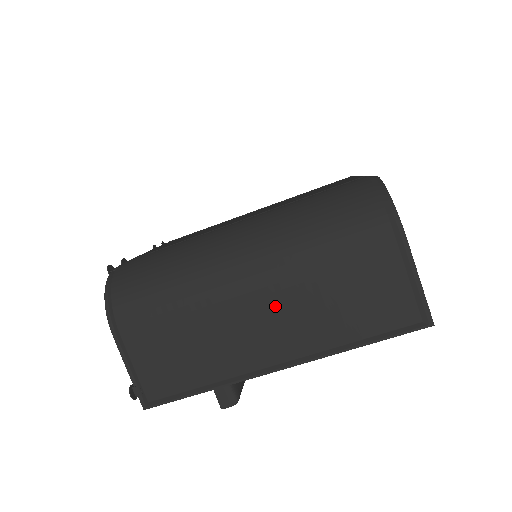
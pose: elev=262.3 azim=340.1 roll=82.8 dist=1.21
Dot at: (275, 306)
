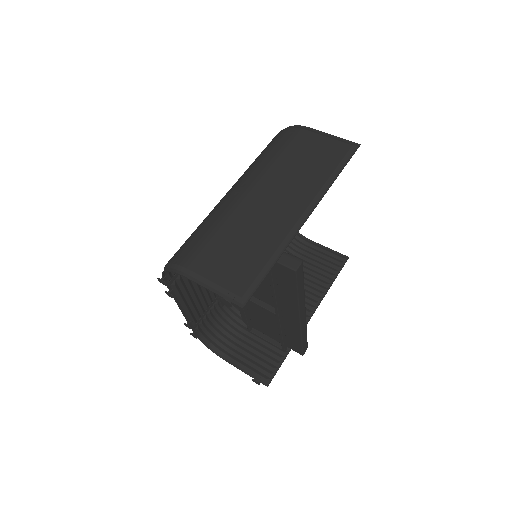
Dot at: (273, 190)
